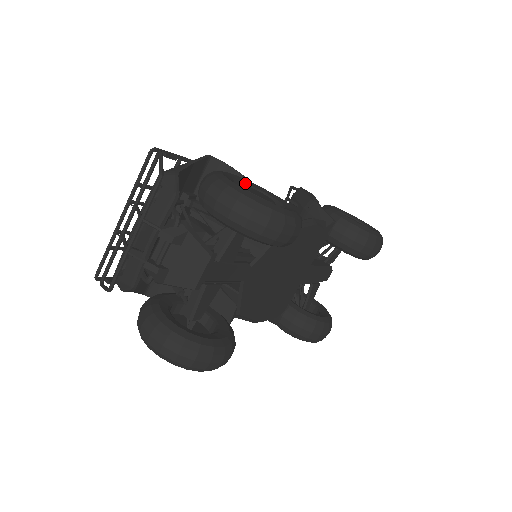
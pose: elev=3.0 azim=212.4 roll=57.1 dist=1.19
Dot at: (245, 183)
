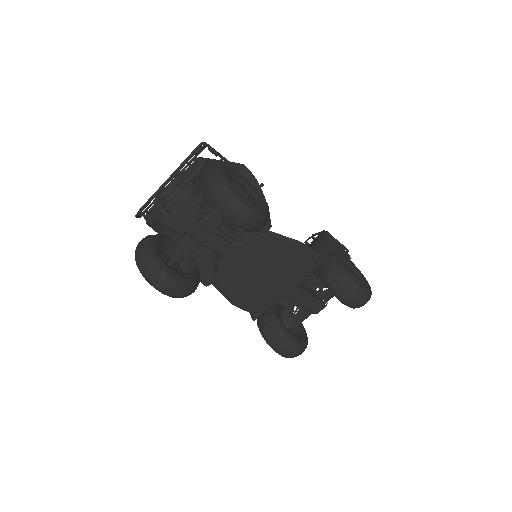
Dot at: (246, 184)
